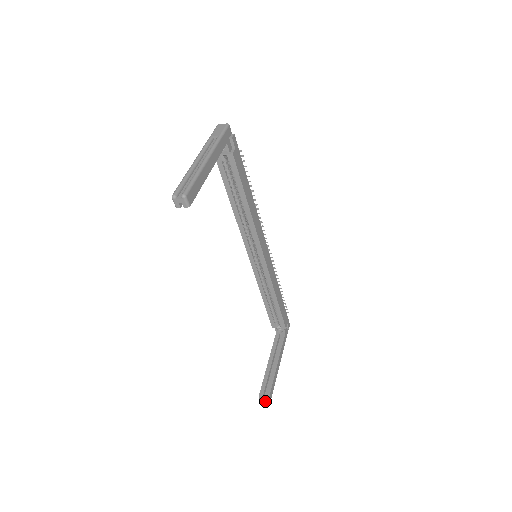
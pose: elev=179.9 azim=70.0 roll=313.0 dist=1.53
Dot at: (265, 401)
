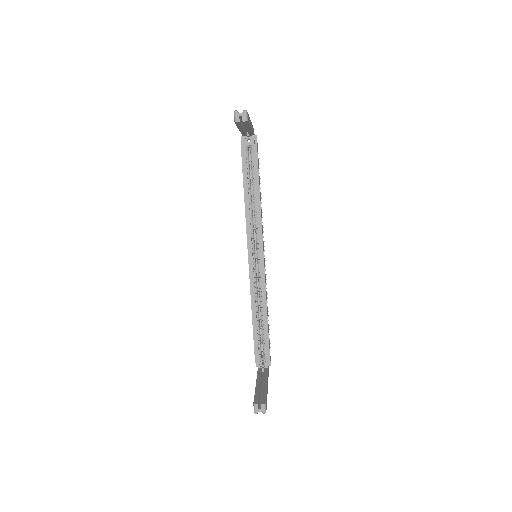
Dot at: (261, 409)
